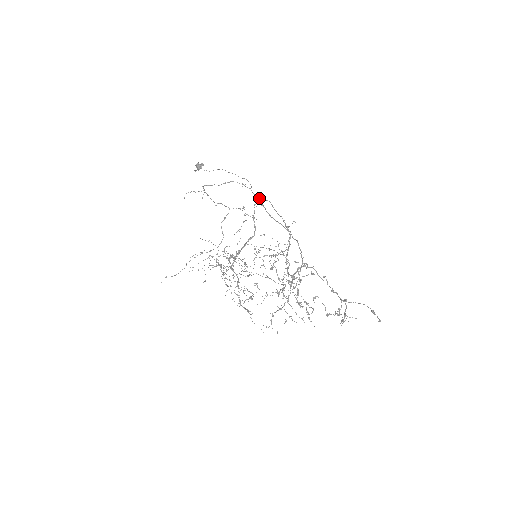
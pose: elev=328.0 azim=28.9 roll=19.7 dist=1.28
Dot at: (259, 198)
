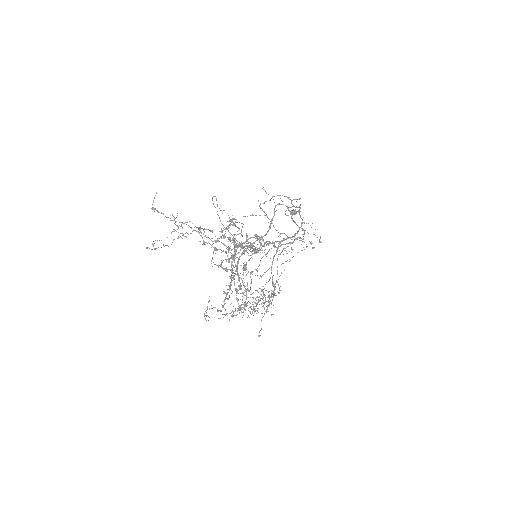
Dot at: (293, 206)
